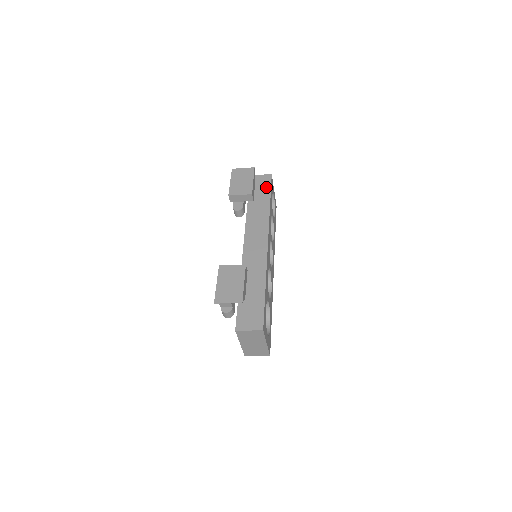
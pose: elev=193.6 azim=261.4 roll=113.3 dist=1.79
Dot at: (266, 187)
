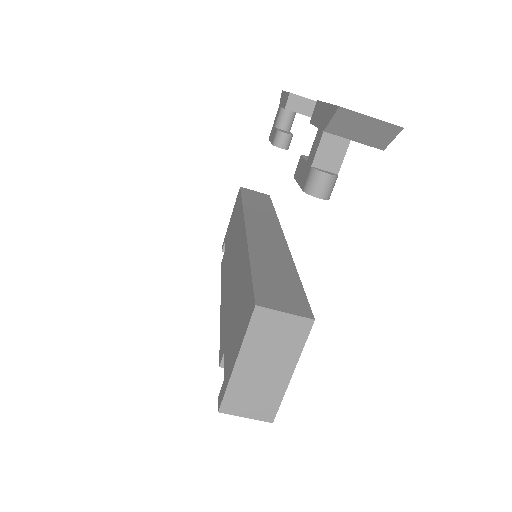
Dot at: (265, 199)
